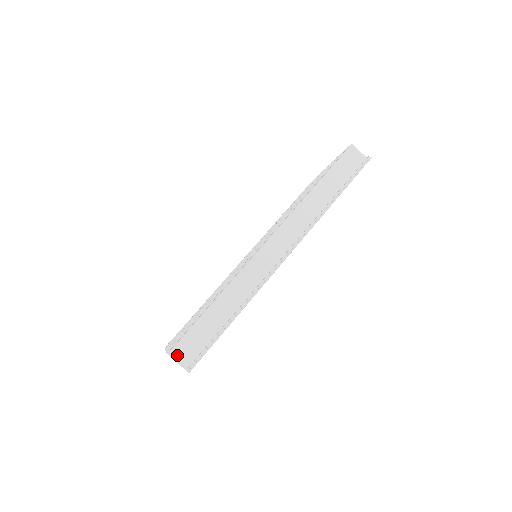
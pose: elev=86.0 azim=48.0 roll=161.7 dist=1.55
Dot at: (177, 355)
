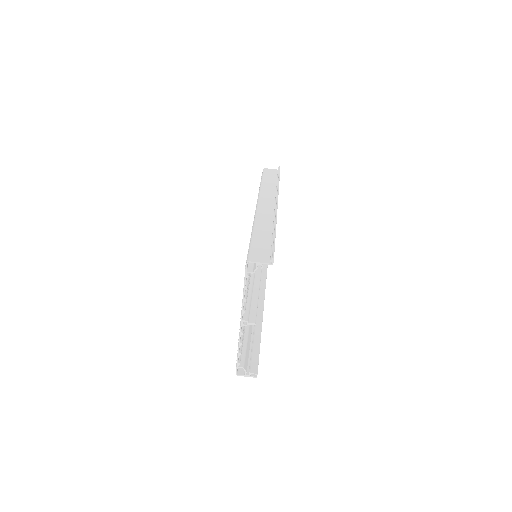
Dot at: (255, 259)
